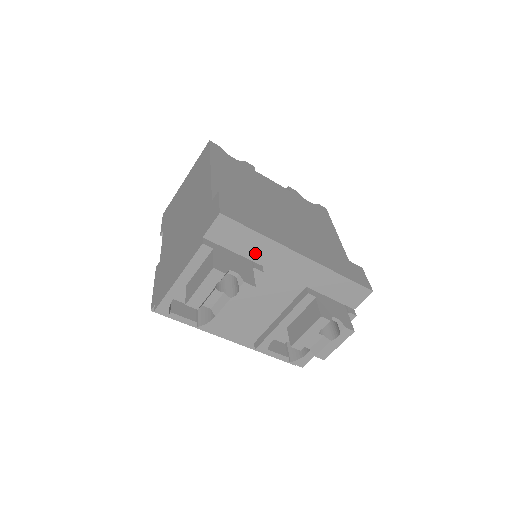
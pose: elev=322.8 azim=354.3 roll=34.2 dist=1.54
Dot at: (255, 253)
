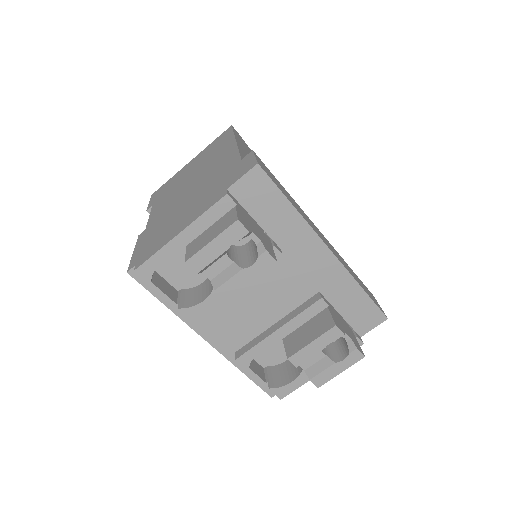
Dot at: (278, 229)
